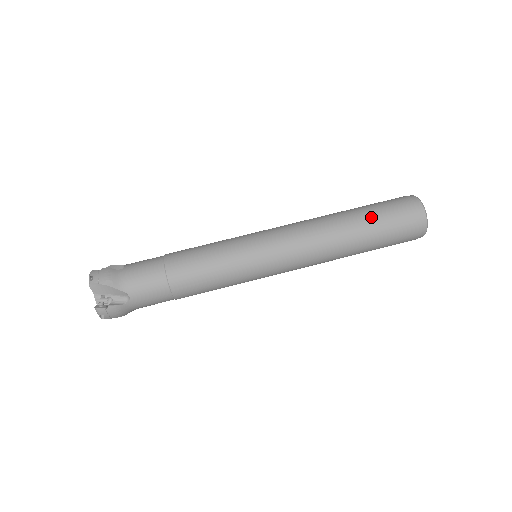
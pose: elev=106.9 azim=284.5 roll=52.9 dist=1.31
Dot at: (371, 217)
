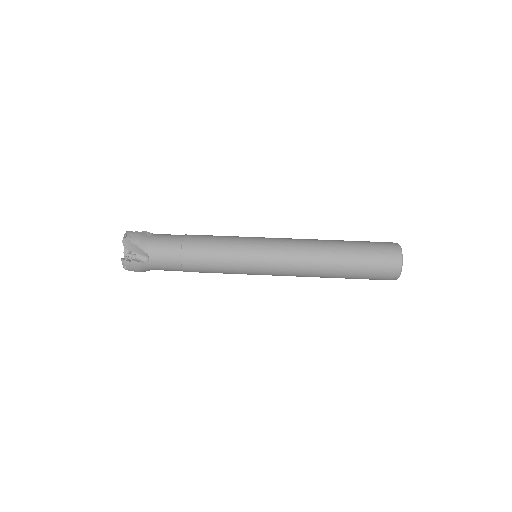
Dot at: (355, 251)
